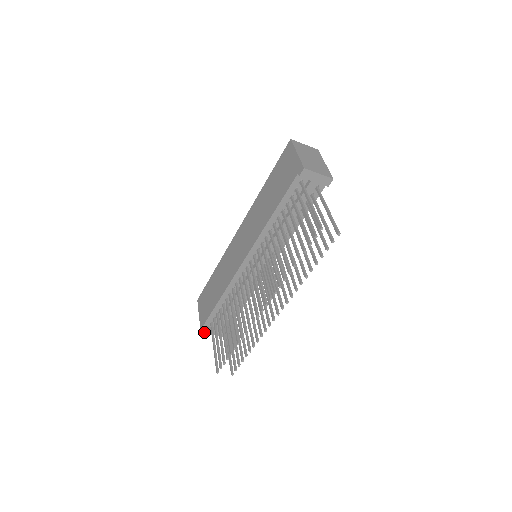
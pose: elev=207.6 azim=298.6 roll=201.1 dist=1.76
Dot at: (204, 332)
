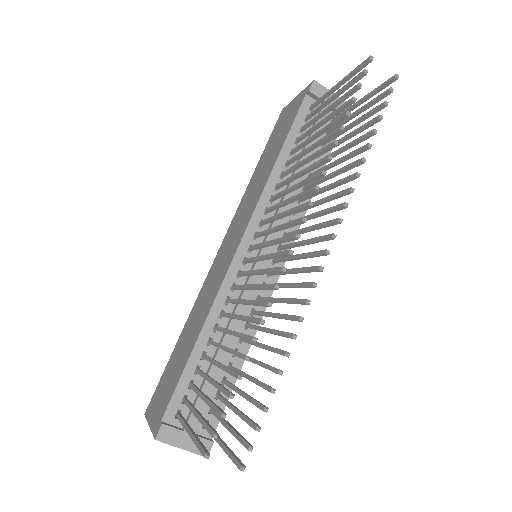
Dot at: (162, 437)
